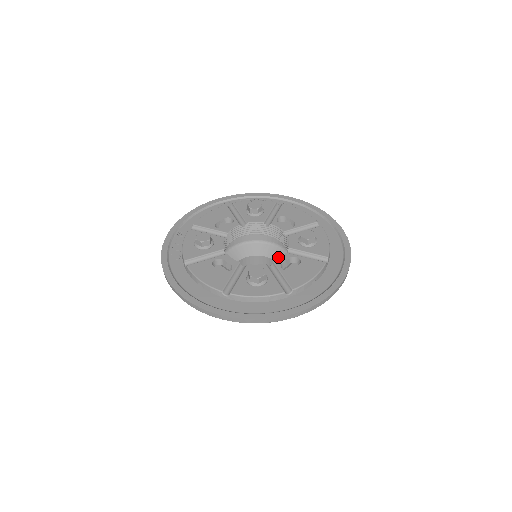
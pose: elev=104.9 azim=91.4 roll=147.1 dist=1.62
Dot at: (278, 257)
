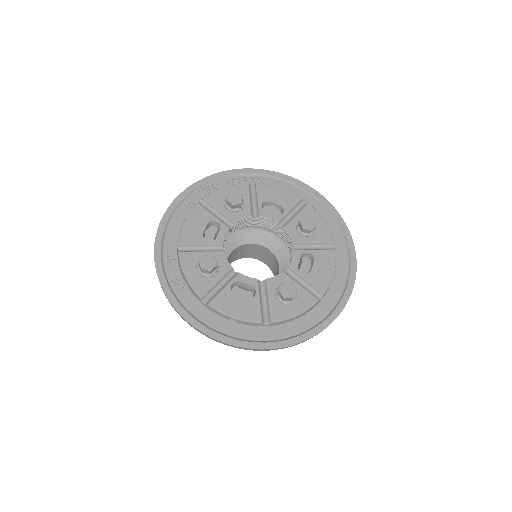
Dot at: (265, 241)
